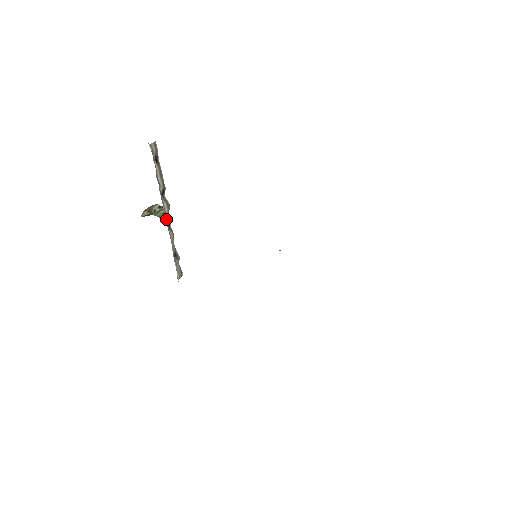
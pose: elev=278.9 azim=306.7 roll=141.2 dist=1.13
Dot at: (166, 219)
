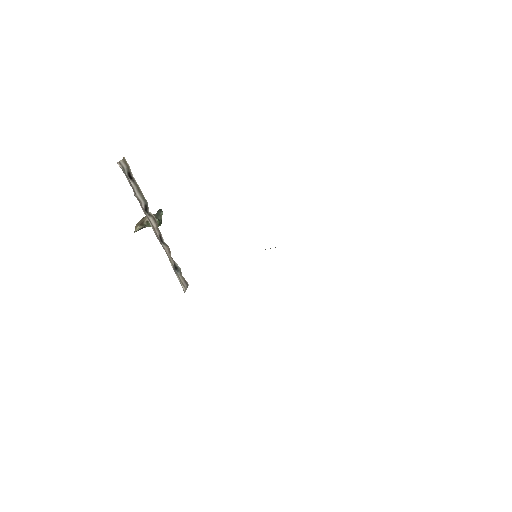
Dot at: (156, 235)
